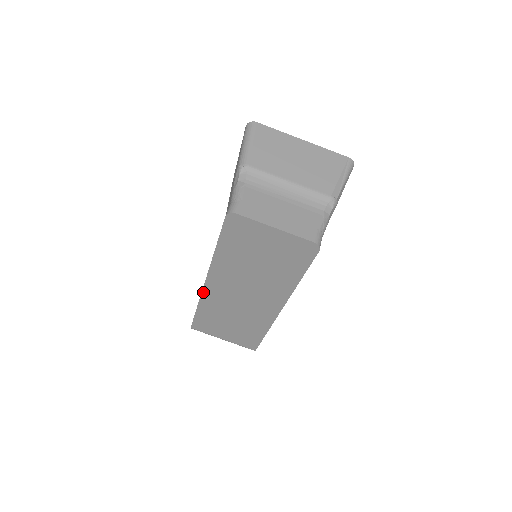
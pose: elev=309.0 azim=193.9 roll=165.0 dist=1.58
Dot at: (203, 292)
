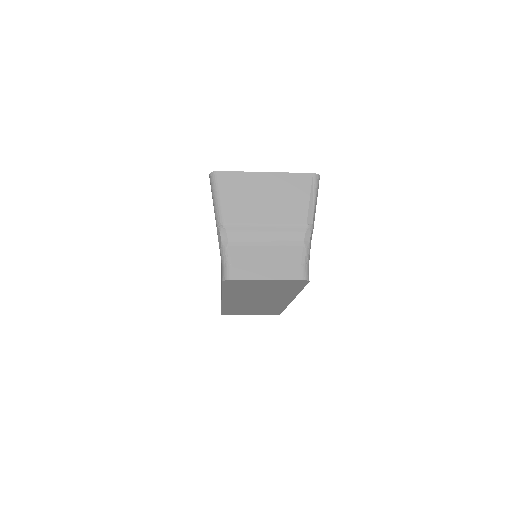
Dot at: (222, 304)
